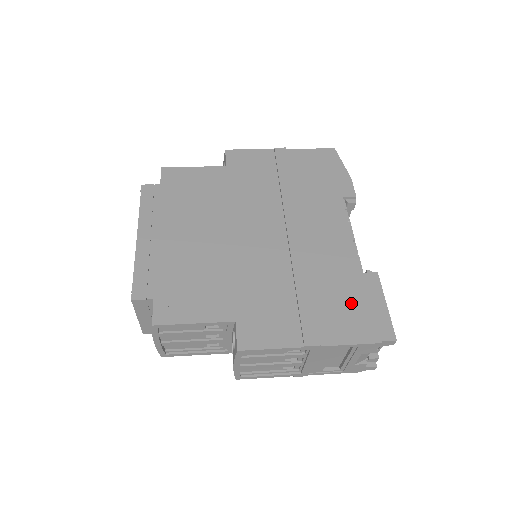
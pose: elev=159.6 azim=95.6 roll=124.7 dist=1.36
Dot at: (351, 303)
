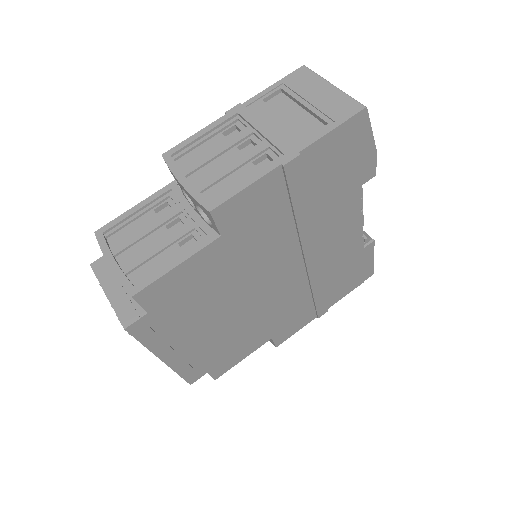
Dot at: (350, 275)
